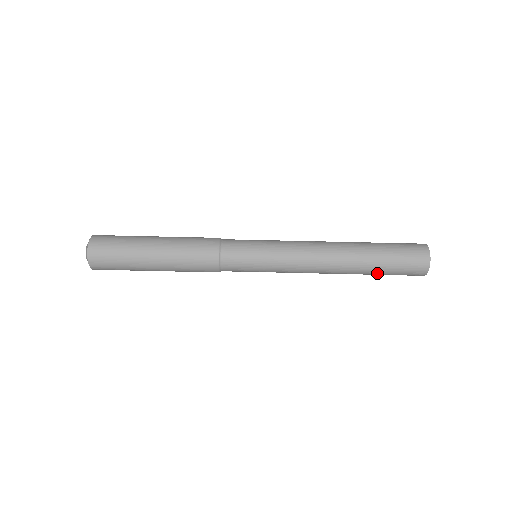
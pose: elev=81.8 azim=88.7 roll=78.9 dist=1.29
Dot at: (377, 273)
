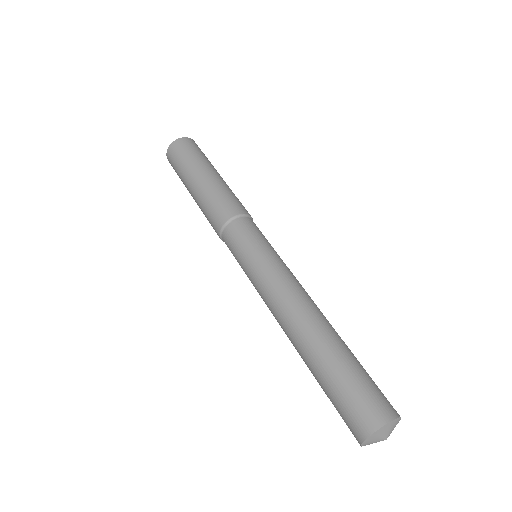
Dot at: (322, 376)
